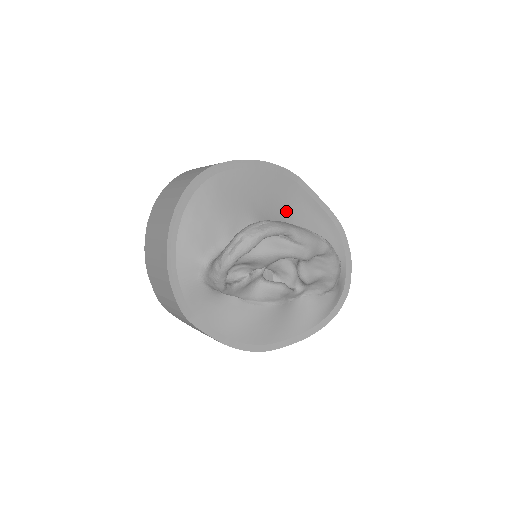
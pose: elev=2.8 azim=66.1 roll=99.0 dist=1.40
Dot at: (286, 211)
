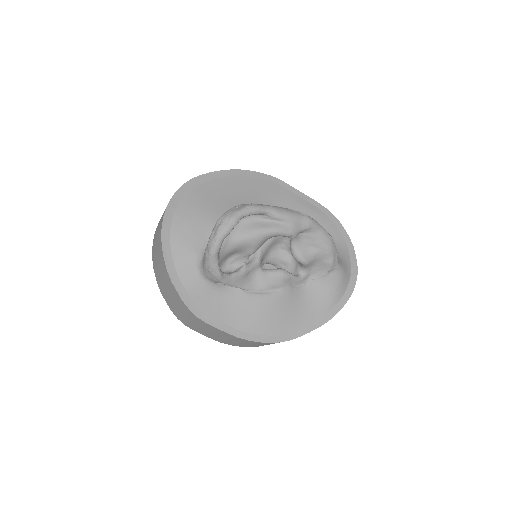
Dot at: occluded
